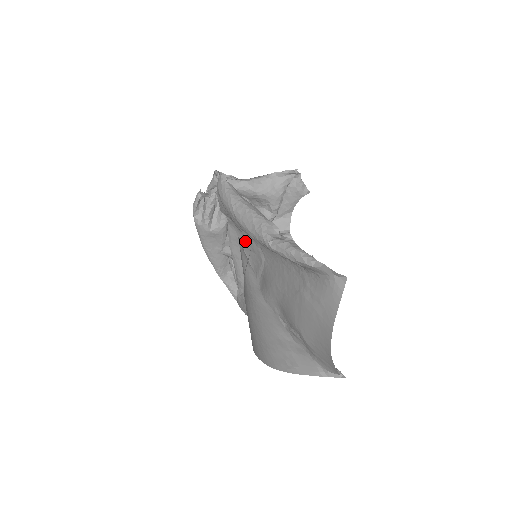
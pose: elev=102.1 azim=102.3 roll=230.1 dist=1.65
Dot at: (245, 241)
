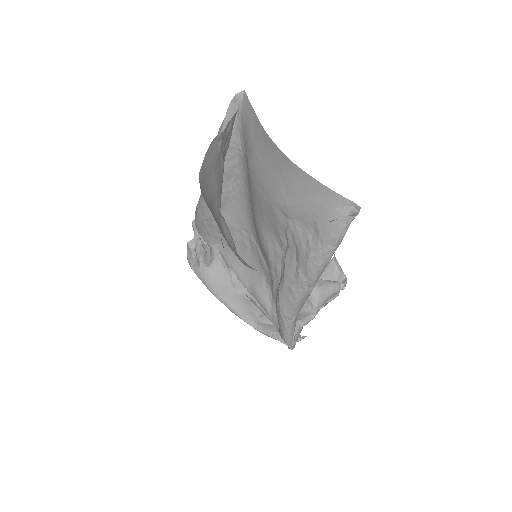
Dot at: (239, 251)
